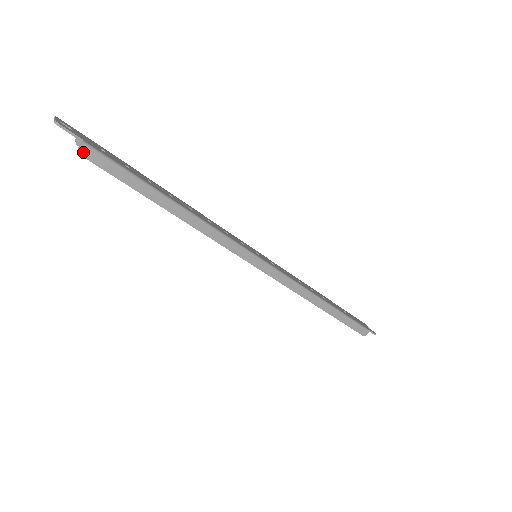
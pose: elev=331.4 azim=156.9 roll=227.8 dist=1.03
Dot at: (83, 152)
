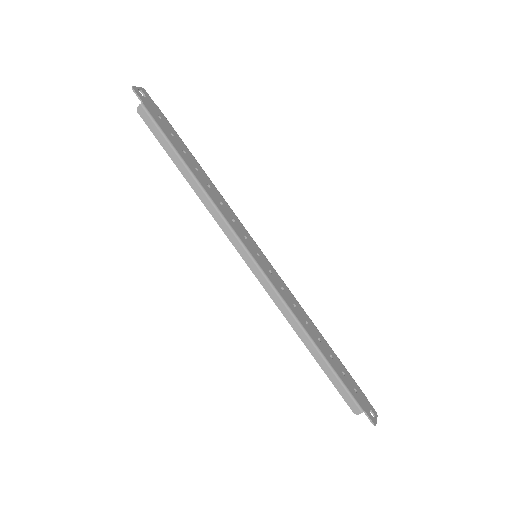
Dot at: (139, 110)
